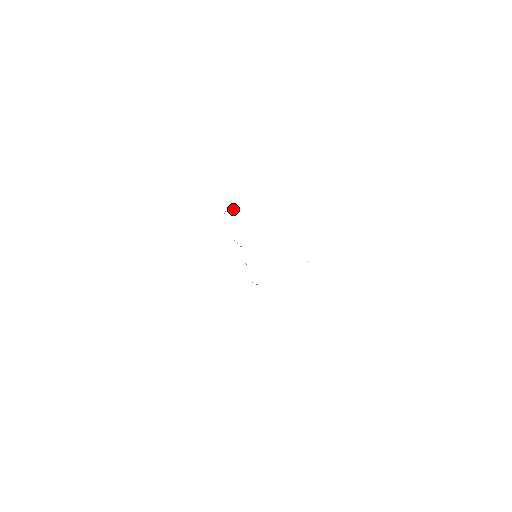
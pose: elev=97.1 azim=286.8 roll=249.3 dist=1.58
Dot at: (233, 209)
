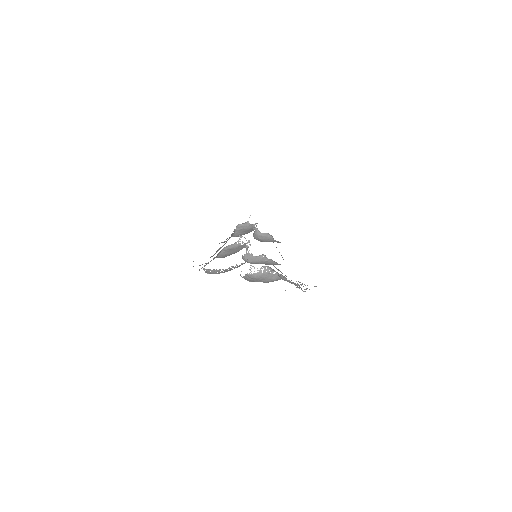
Dot at: (256, 229)
